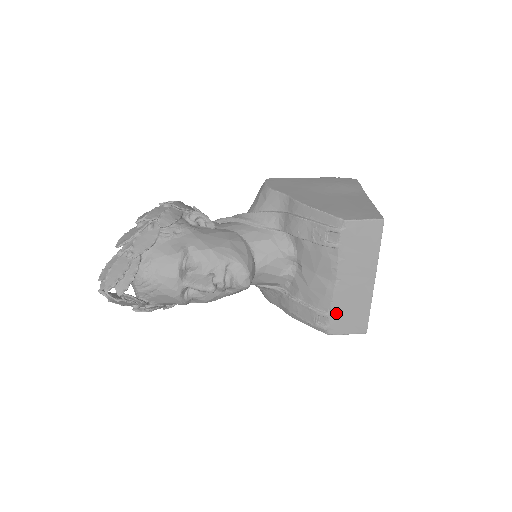
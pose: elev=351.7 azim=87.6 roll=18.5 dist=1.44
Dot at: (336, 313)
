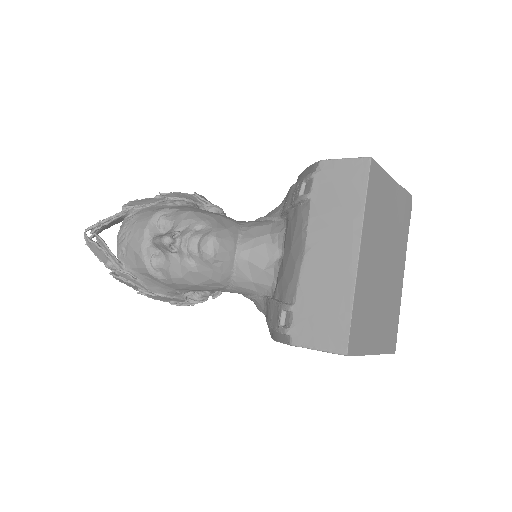
Dot at: (303, 305)
